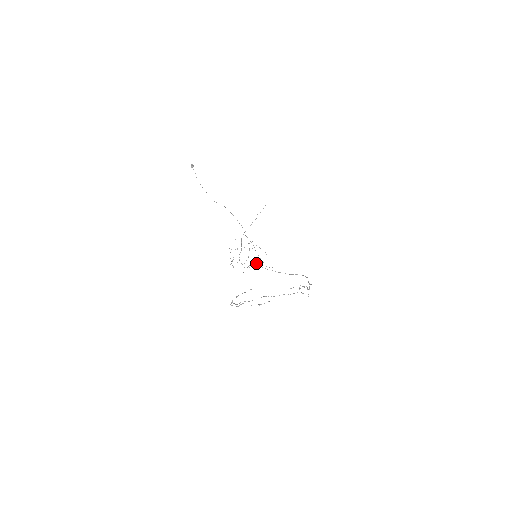
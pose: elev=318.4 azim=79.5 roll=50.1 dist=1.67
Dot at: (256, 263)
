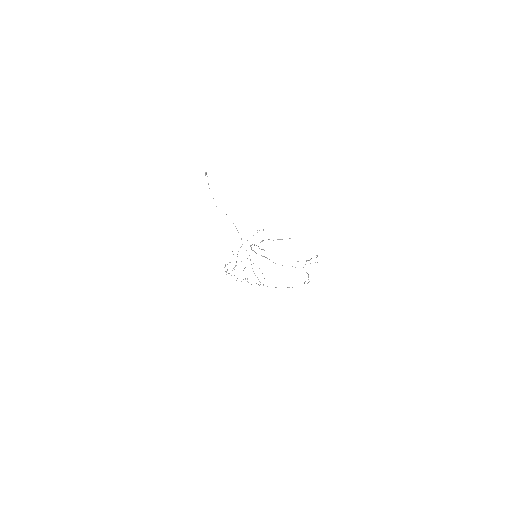
Dot at: (247, 281)
